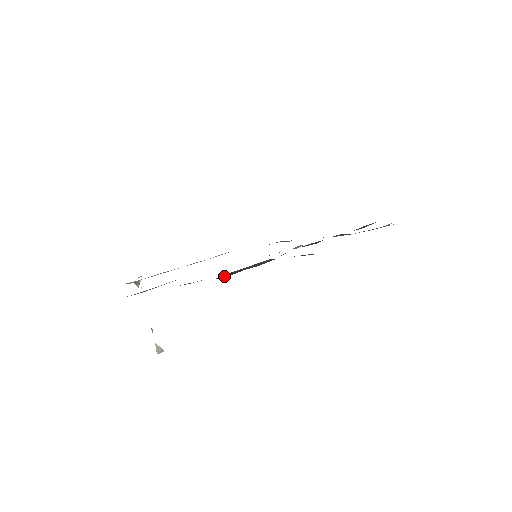
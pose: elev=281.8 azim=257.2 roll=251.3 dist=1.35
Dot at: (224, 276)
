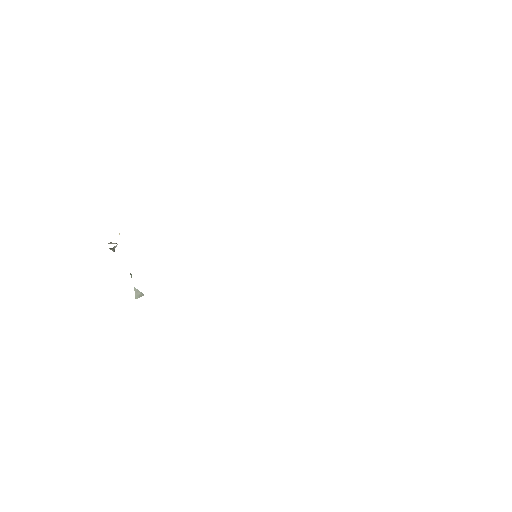
Dot at: occluded
